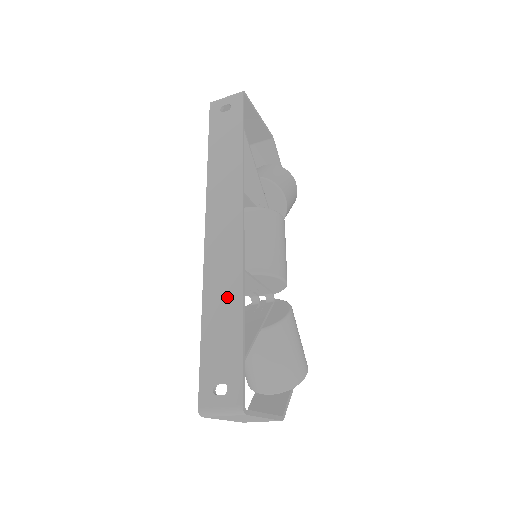
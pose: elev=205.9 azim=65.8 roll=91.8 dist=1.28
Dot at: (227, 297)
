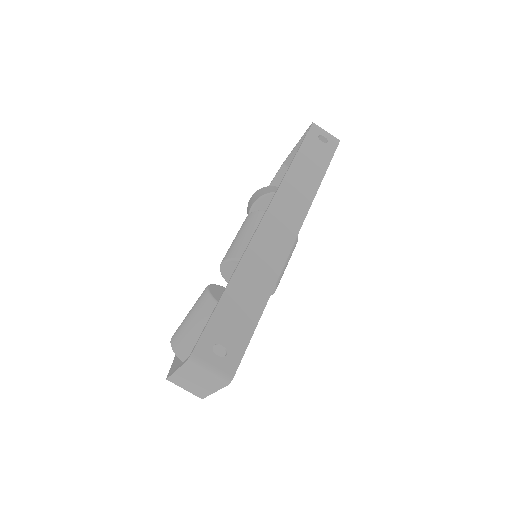
Dot at: (260, 281)
